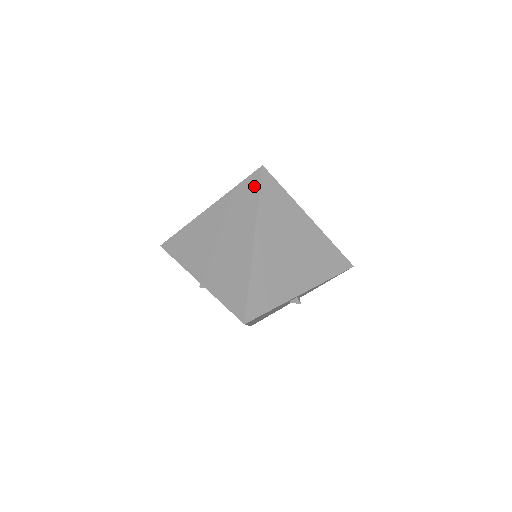
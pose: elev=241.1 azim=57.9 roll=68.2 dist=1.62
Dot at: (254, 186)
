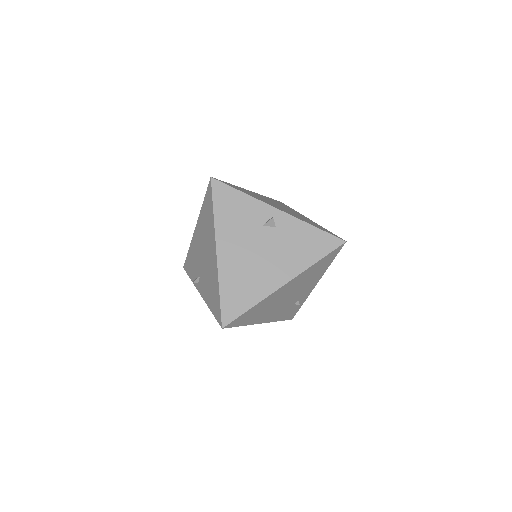
Dot at: occluded
